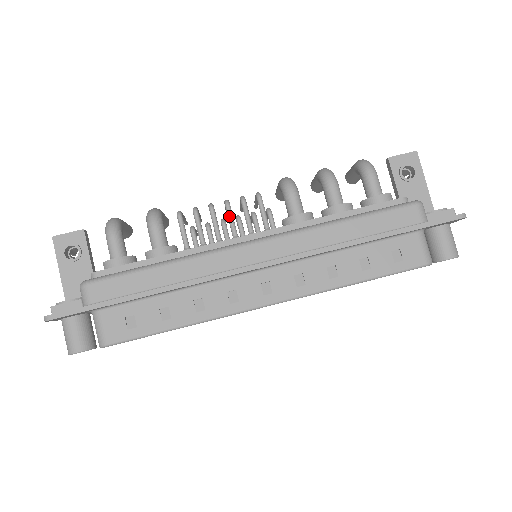
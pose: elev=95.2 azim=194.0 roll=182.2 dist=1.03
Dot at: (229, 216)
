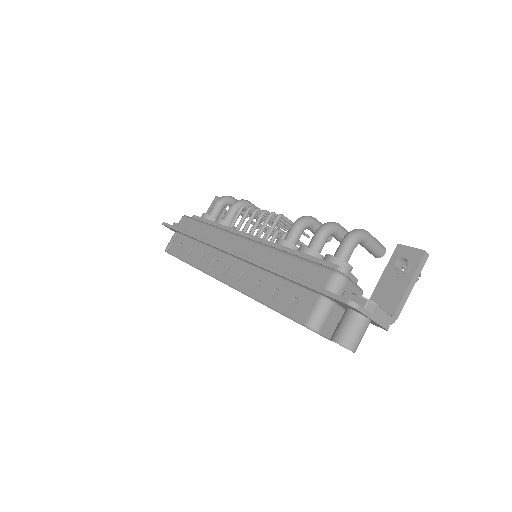
Dot at: (257, 220)
